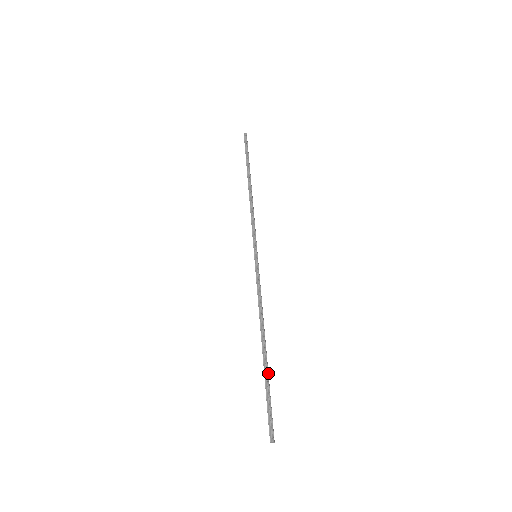
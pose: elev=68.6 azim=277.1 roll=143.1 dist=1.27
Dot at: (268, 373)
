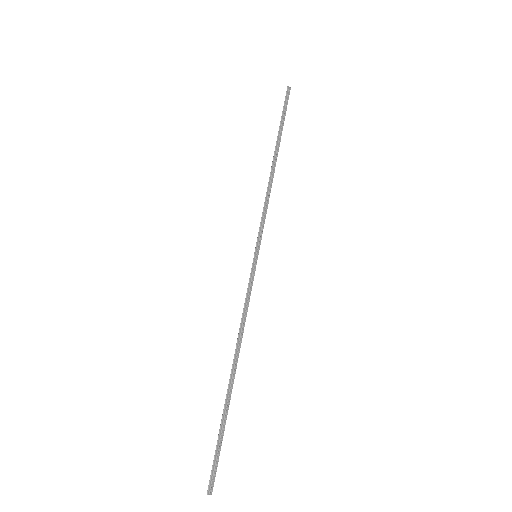
Dot at: (228, 408)
